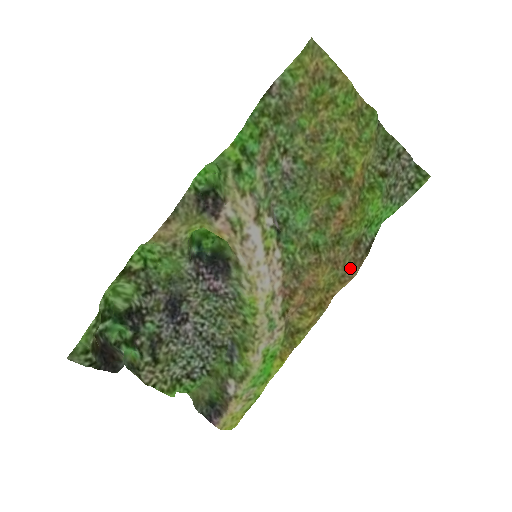
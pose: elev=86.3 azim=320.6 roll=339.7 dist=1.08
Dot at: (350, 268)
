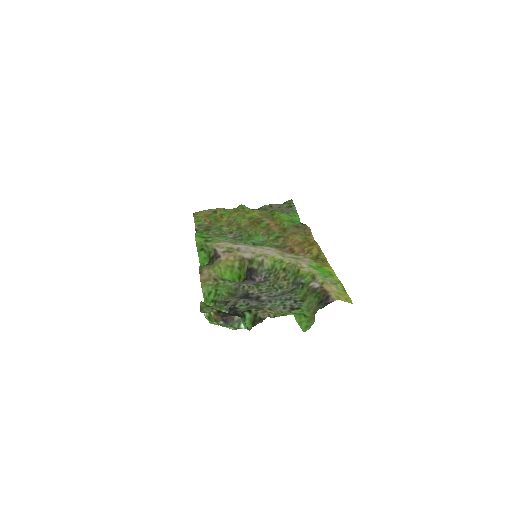
Dot at: (304, 229)
